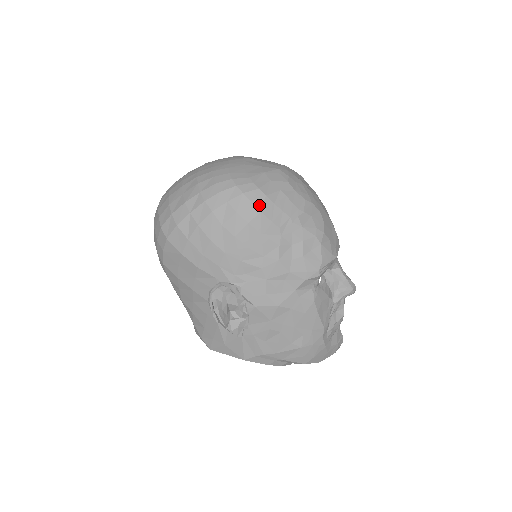
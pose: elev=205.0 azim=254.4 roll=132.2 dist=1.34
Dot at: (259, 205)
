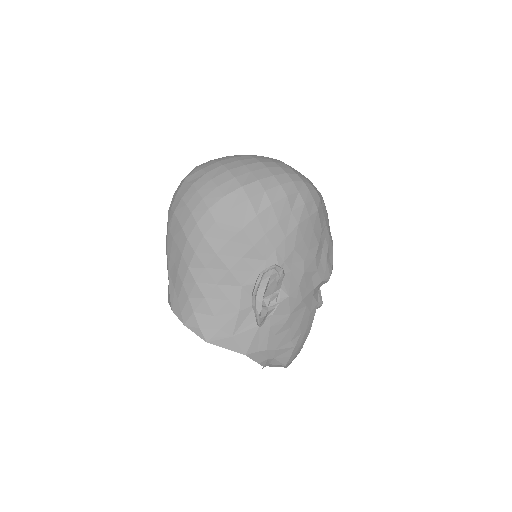
Dot at: (317, 204)
